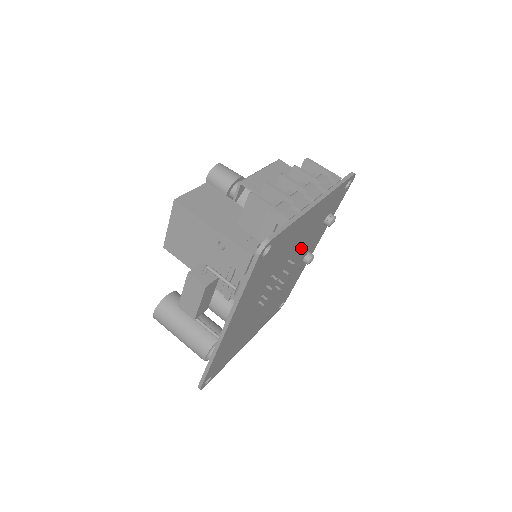
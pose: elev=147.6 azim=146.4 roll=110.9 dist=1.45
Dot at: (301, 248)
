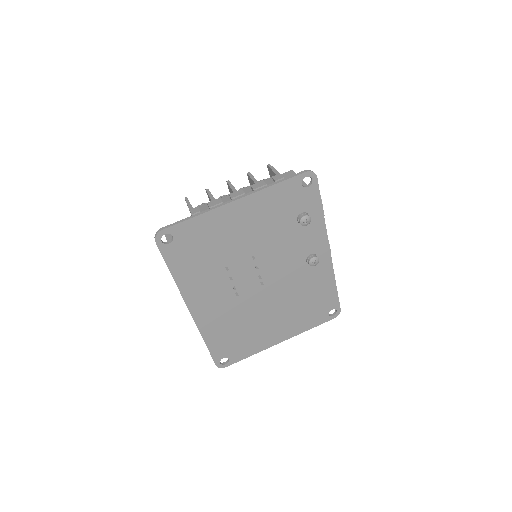
Dot at: (273, 246)
